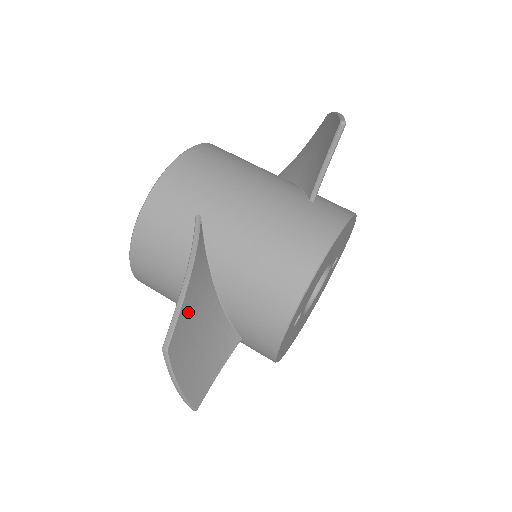
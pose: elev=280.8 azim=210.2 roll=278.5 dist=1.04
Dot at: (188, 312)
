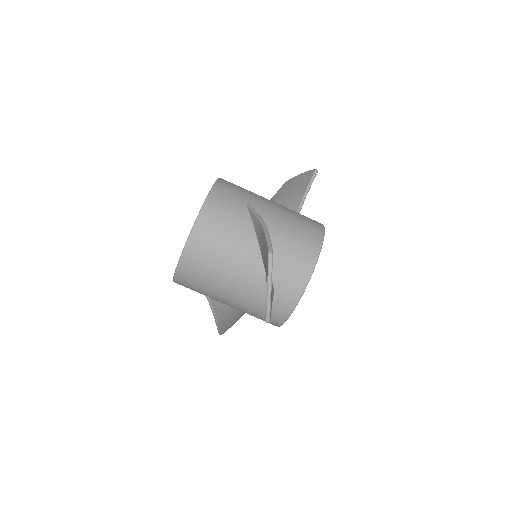
Dot at: occluded
